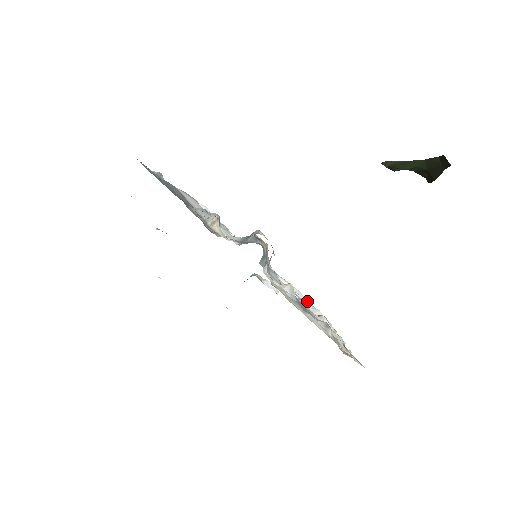
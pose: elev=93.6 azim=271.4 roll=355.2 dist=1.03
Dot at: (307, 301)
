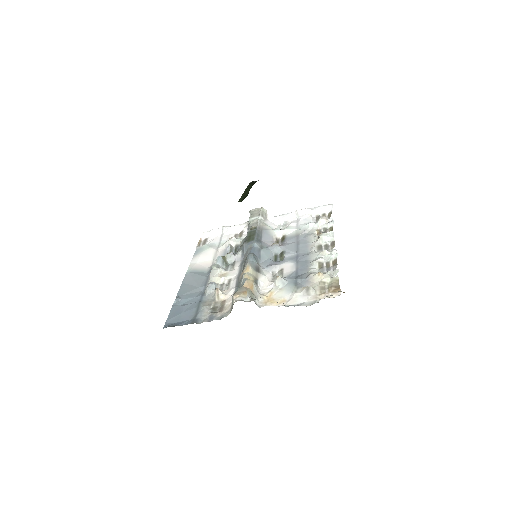
Dot at: (314, 210)
